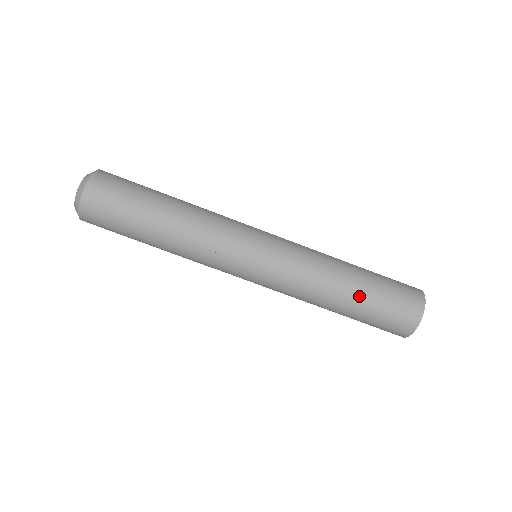
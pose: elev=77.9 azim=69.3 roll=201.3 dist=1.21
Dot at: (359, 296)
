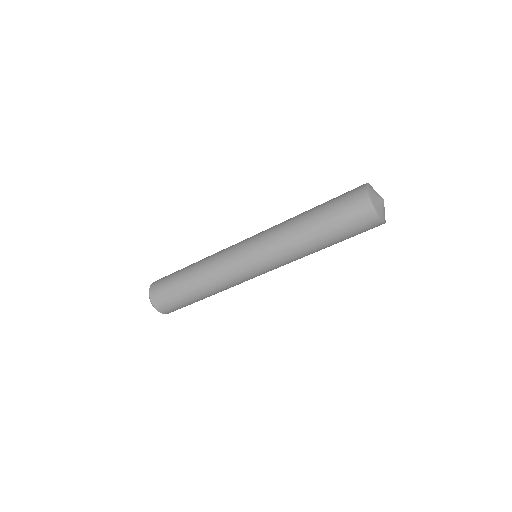
Dot at: (326, 238)
